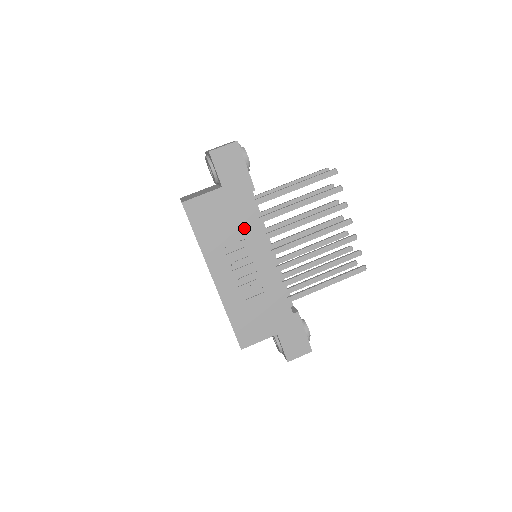
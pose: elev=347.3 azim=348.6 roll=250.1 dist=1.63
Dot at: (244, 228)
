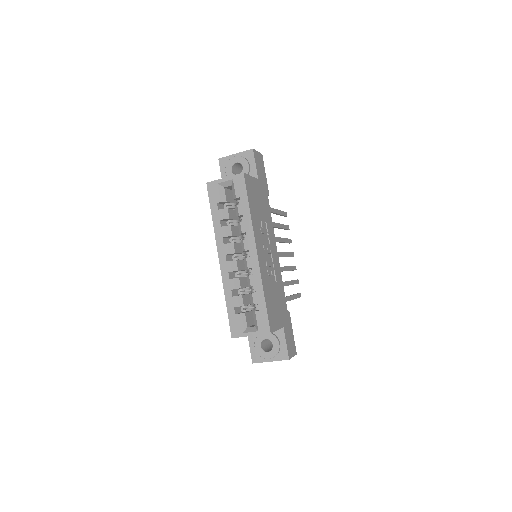
Dot at: (267, 220)
